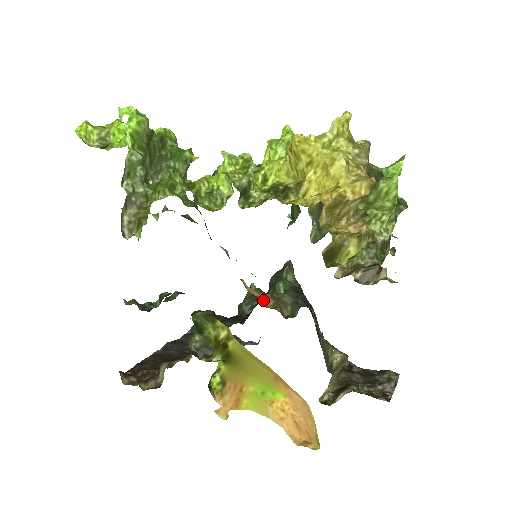
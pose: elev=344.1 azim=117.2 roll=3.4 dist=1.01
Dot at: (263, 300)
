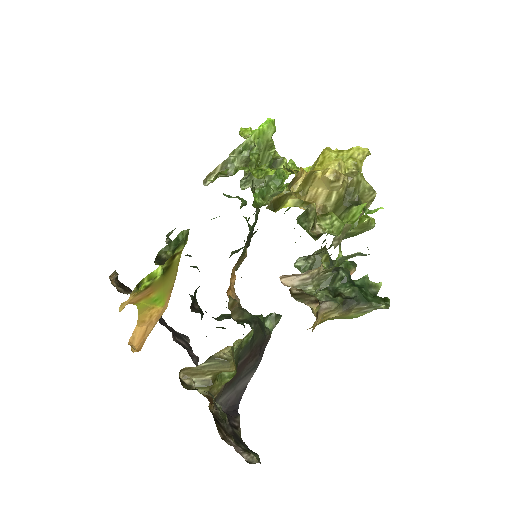
Dot at: (231, 293)
